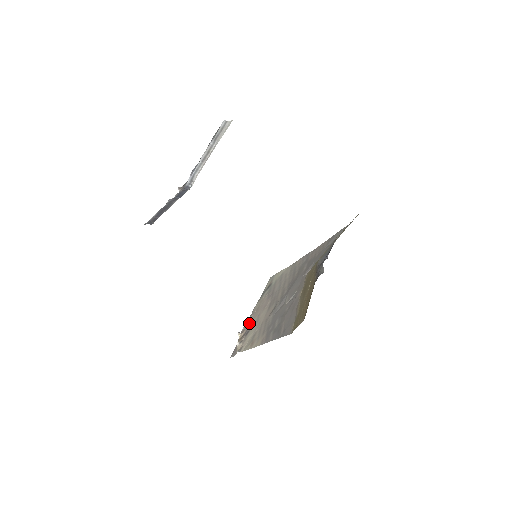
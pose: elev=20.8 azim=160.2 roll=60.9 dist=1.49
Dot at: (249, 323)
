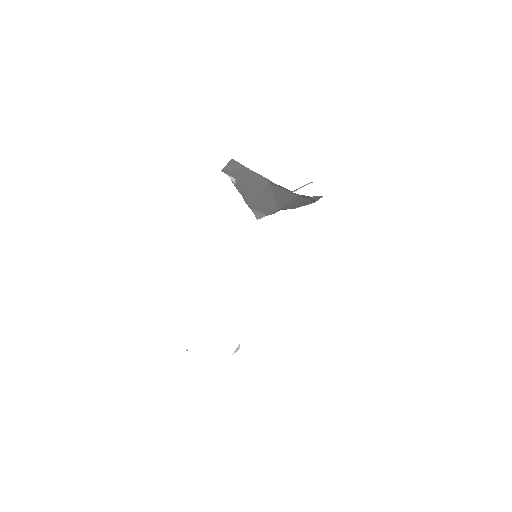
Dot at: occluded
